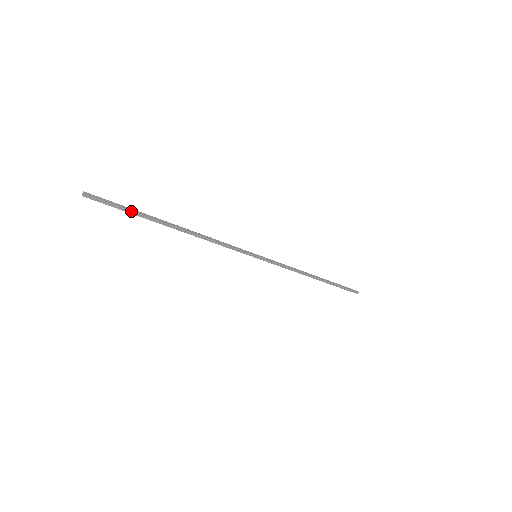
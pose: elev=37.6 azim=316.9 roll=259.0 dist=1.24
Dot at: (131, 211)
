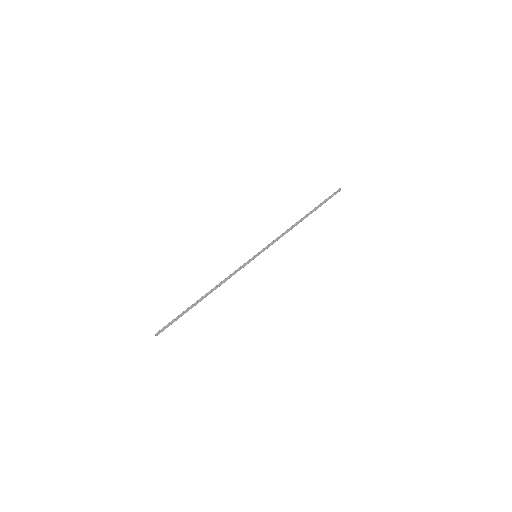
Dot at: occluded
